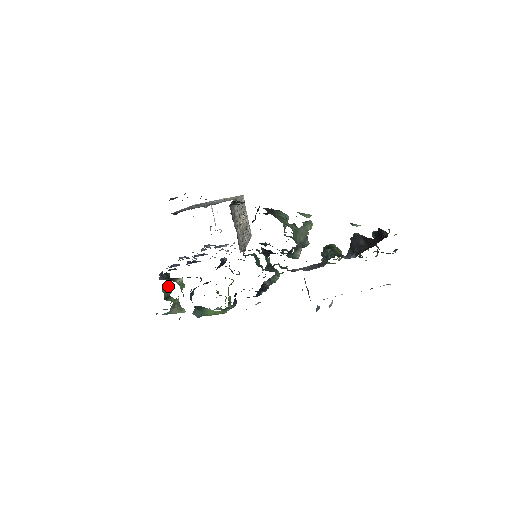
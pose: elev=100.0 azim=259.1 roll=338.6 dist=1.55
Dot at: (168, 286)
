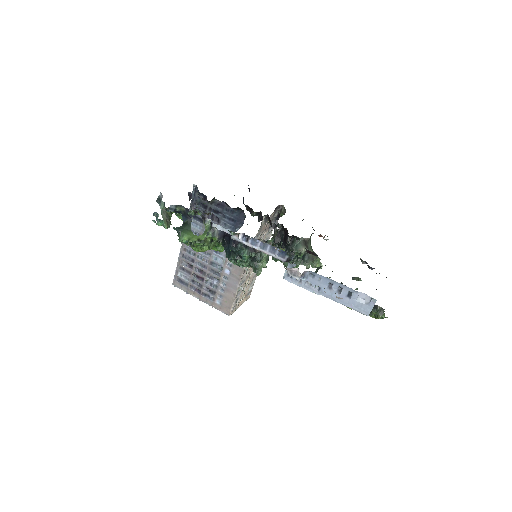
Dot at: occluded
